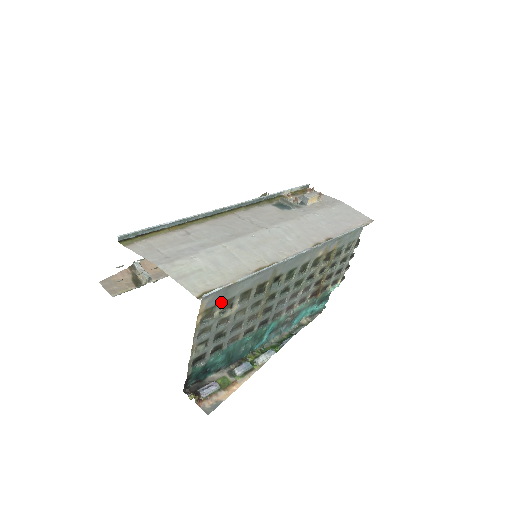
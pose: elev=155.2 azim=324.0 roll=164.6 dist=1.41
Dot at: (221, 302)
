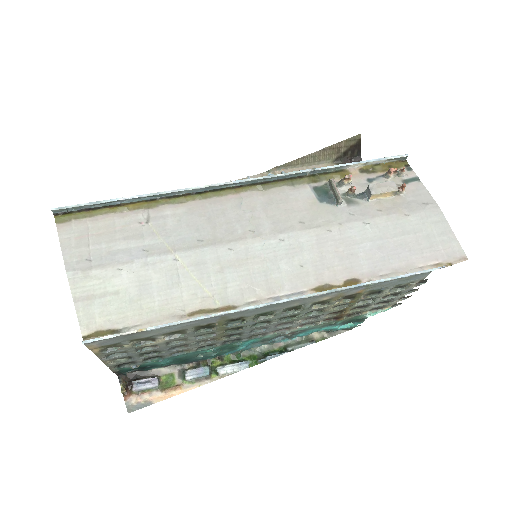
Dot at: (128, 340)
